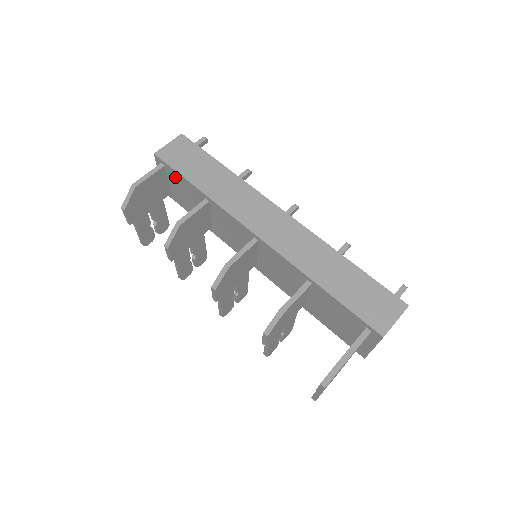
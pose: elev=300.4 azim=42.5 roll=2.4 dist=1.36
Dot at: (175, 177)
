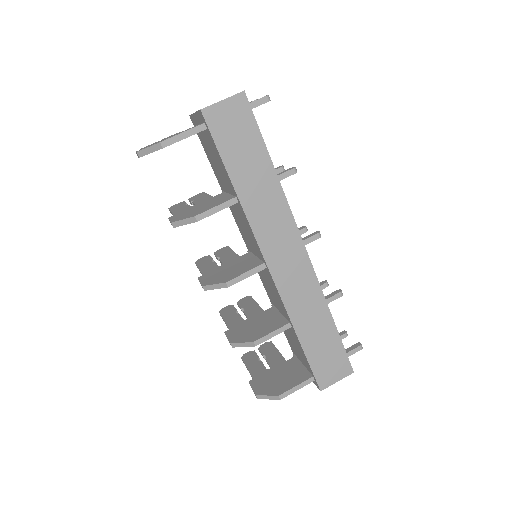
Dot at: (213, 146)
